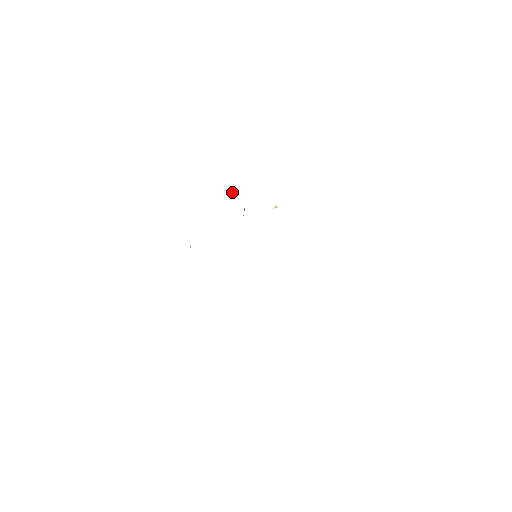
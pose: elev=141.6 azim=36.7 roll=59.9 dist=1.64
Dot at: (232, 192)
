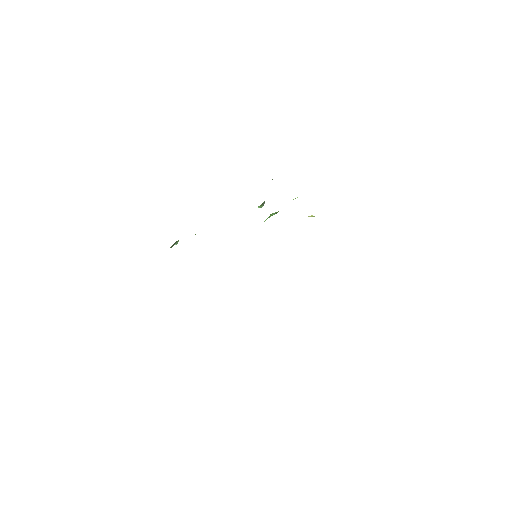
Dot at: (264, 203)
